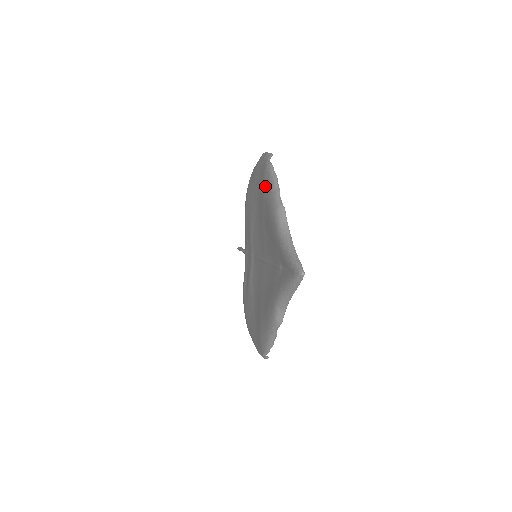
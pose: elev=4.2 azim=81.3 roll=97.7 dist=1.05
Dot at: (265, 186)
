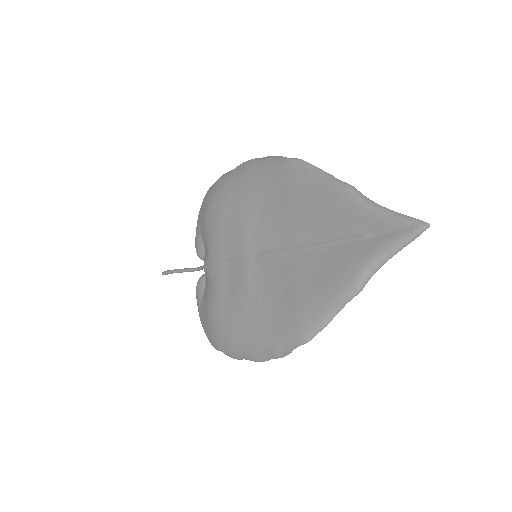
Dot at: (300, 177)
